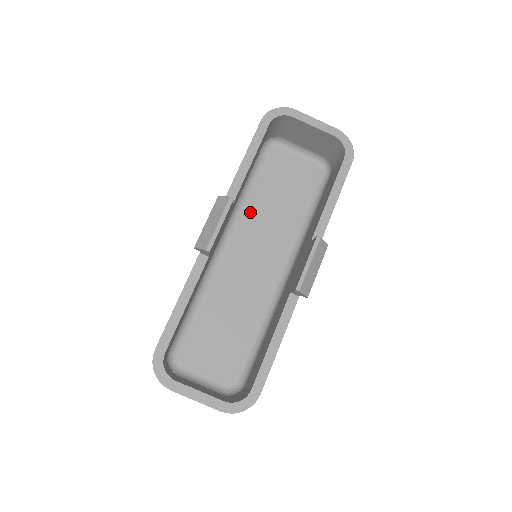
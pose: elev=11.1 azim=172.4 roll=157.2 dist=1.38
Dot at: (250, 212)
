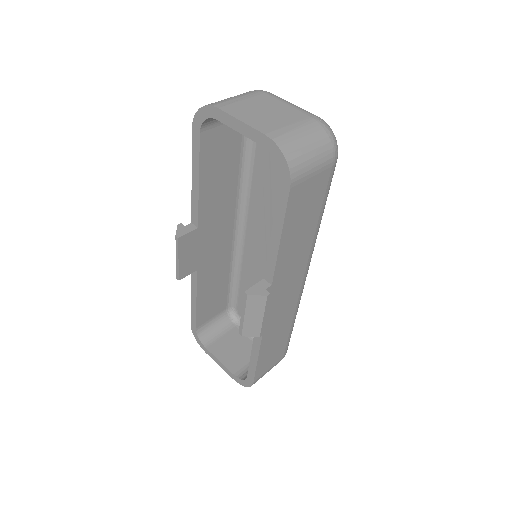
Dot at: (257, 197)
